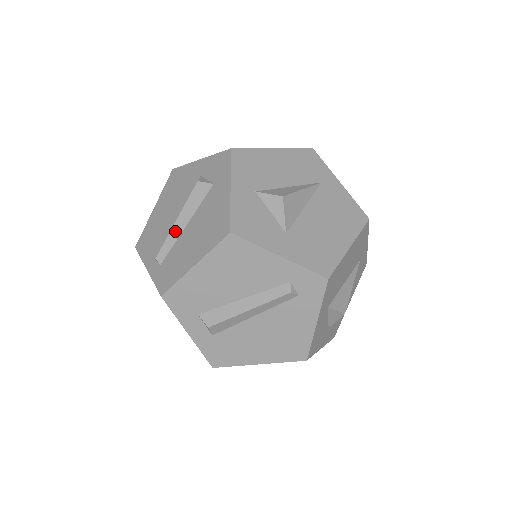
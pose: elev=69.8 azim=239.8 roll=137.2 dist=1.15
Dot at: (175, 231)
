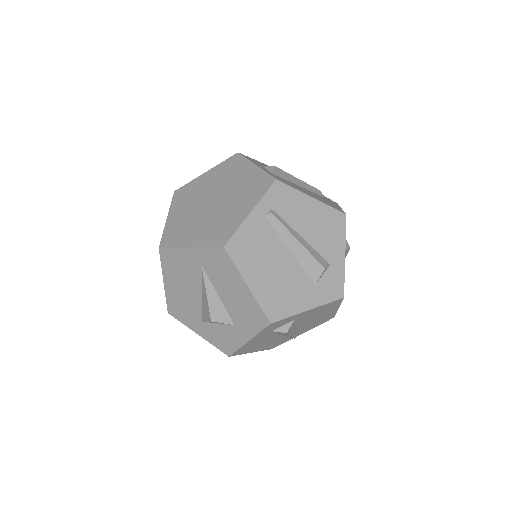
Dot at: occluded
